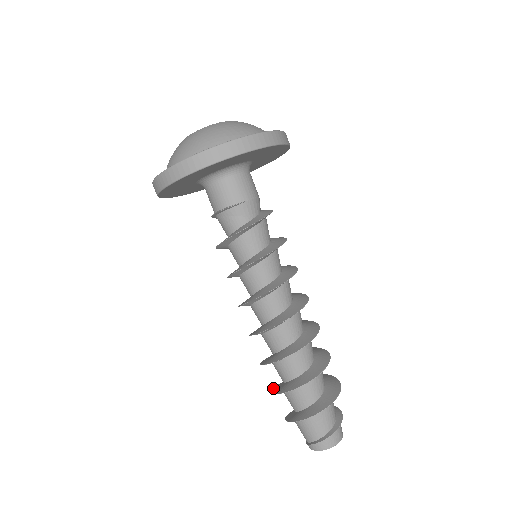
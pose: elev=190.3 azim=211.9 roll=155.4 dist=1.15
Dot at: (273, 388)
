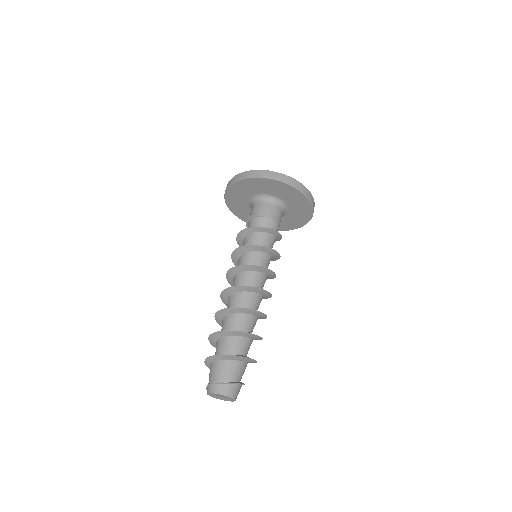
Dot at: (213, 344)
